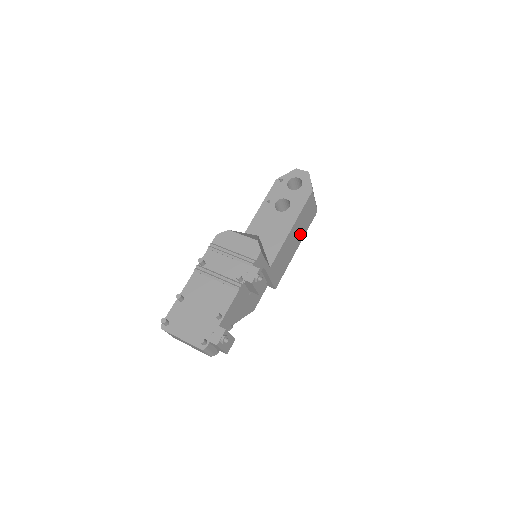
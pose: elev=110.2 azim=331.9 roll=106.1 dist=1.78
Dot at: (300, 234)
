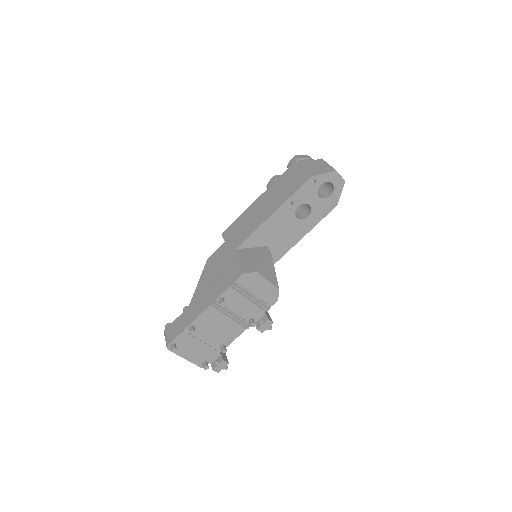
Dot at: occluded
